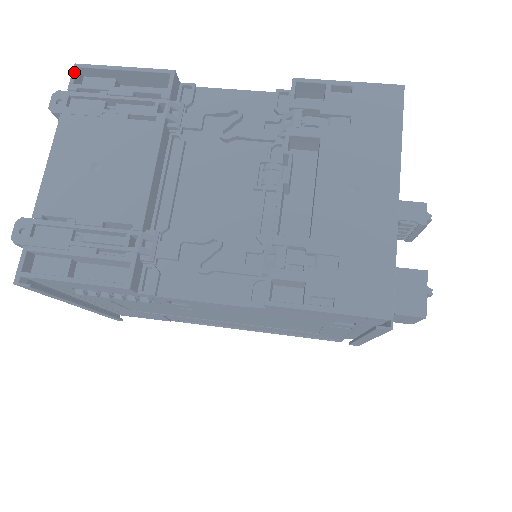
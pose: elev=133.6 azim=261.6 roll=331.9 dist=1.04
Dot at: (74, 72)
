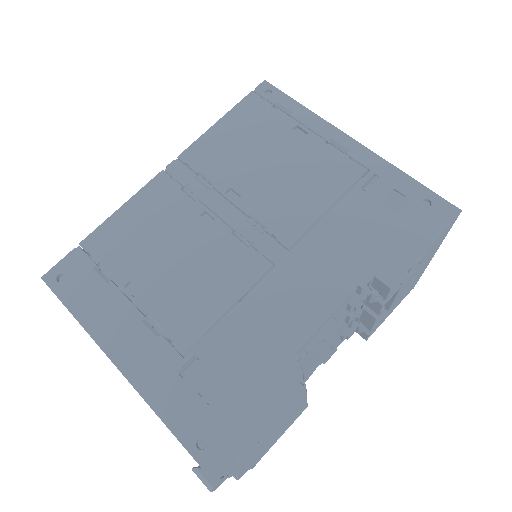
Dot at: occluded
